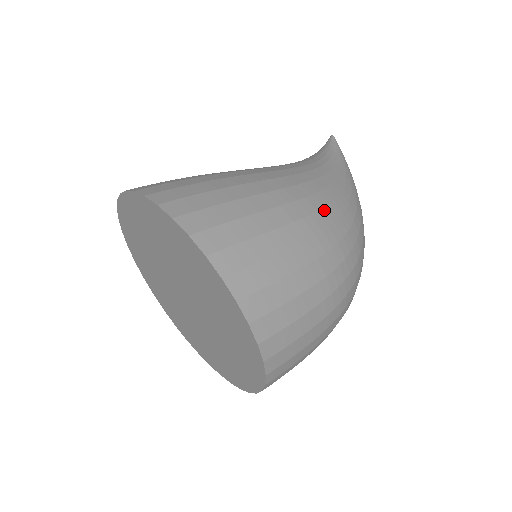
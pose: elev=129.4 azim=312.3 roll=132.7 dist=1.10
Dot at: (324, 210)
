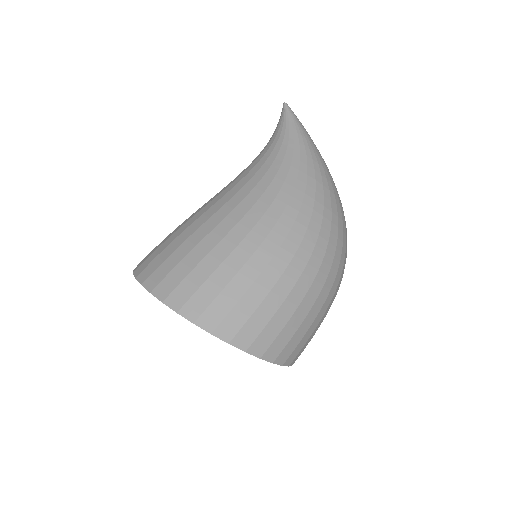
Dot at: (278, 223)
